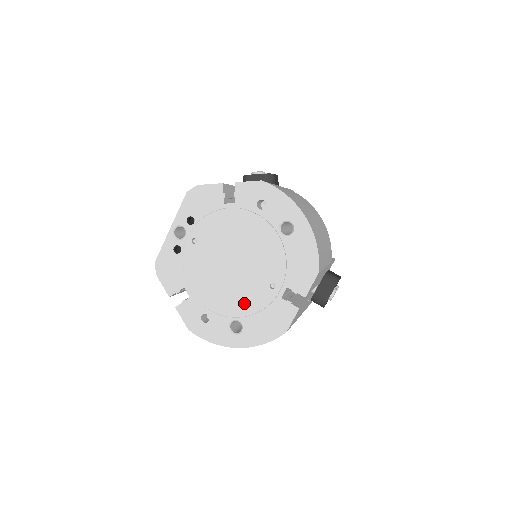
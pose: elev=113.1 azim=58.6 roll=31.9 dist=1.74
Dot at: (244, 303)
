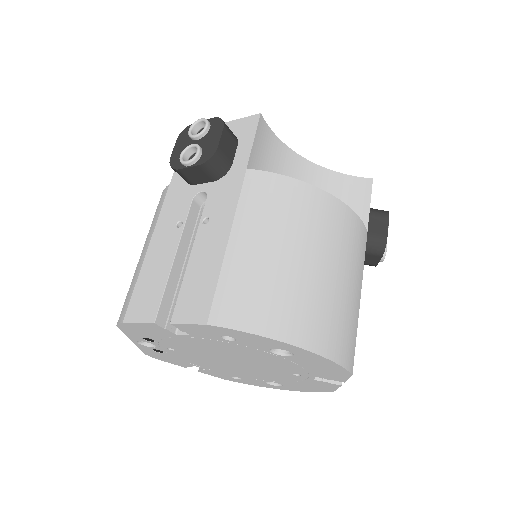
Dot at: (271, 377)
